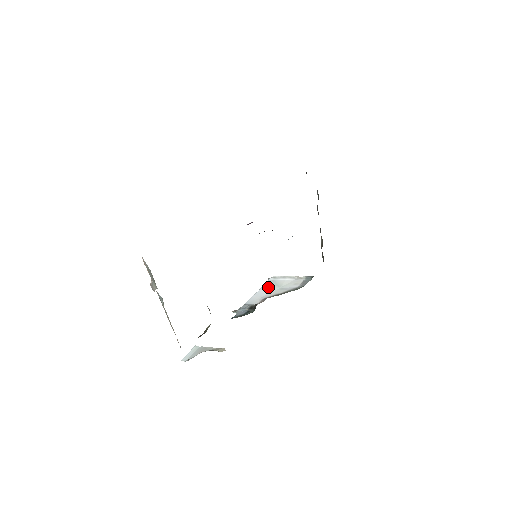
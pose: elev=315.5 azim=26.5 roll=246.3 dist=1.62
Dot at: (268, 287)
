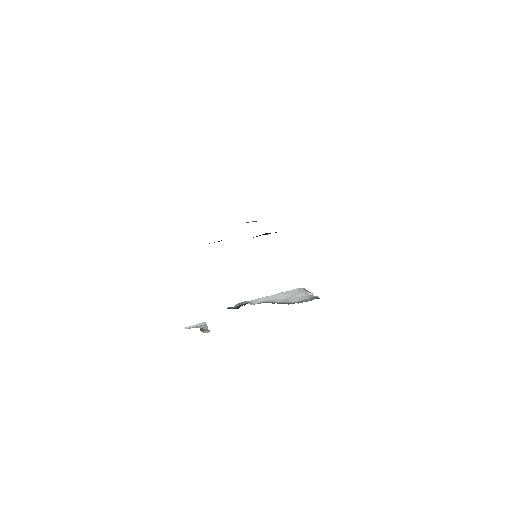
Dot at: (282, 294)
